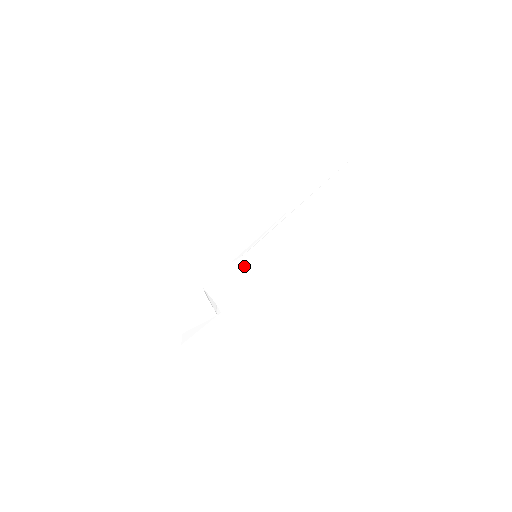
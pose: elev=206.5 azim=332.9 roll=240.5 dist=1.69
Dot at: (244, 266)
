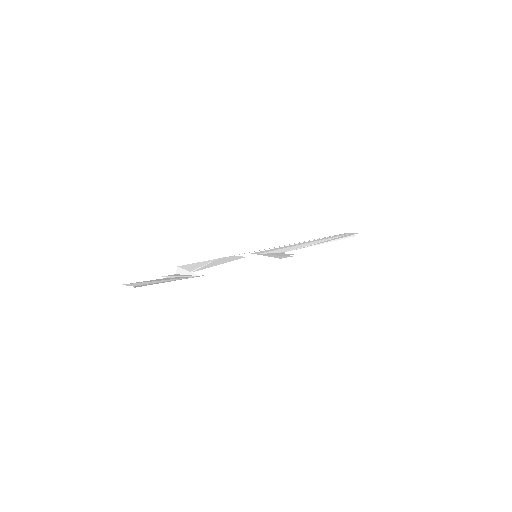
Dot at: occluded
